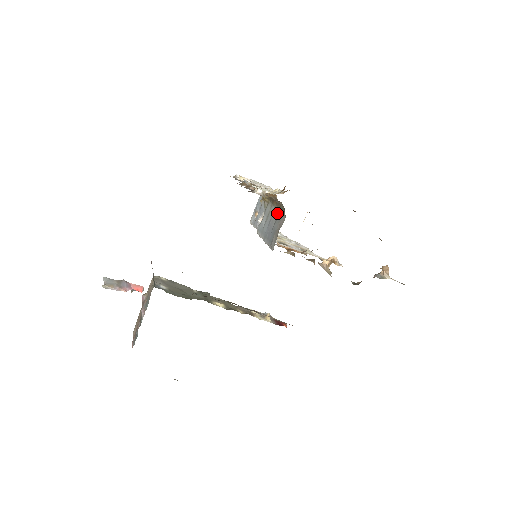
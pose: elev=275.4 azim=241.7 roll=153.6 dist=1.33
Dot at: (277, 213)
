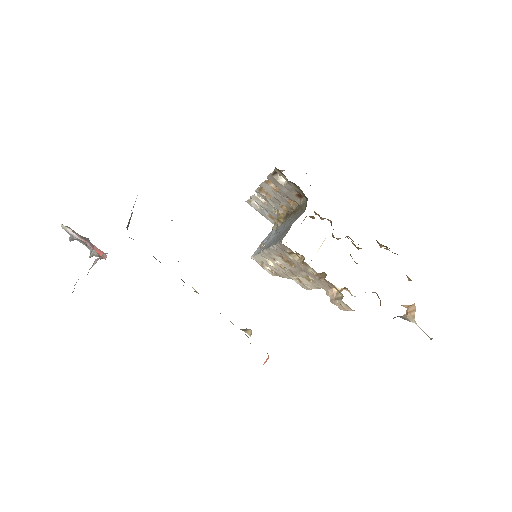
Dot at: (294, 217)
